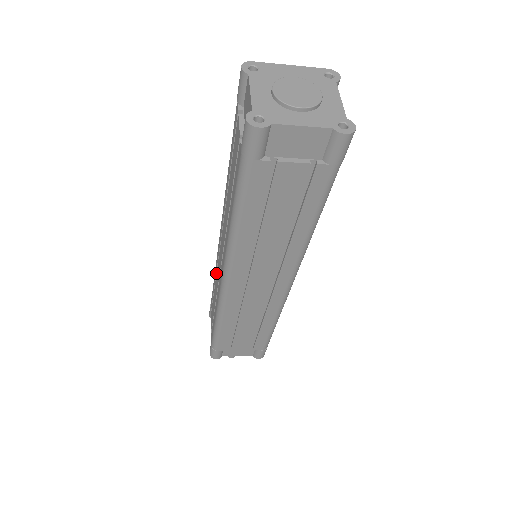
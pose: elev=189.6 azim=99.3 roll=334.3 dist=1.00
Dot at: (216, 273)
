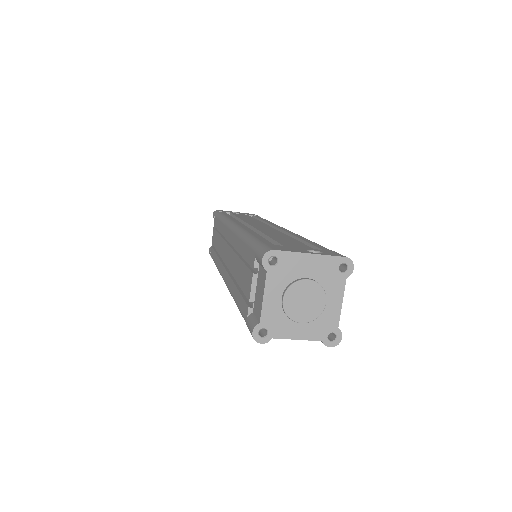
Dot at: (221, 232)
